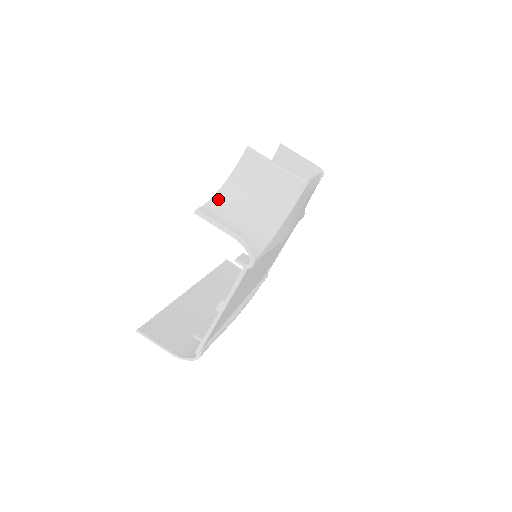
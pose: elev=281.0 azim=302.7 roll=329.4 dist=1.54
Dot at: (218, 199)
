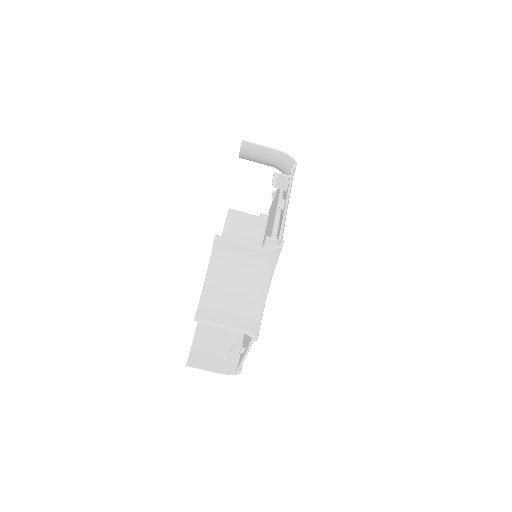
Dot at: (208, 290)
